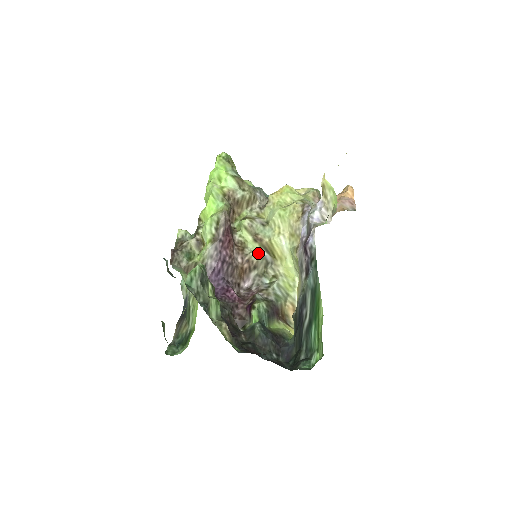
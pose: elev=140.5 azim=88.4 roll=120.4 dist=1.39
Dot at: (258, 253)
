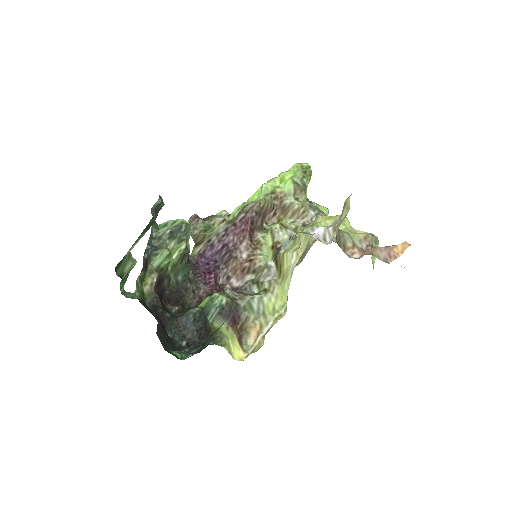
Dot at: (267, 260)
